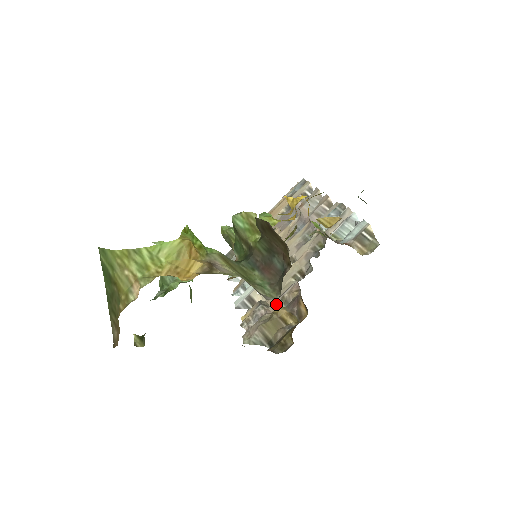
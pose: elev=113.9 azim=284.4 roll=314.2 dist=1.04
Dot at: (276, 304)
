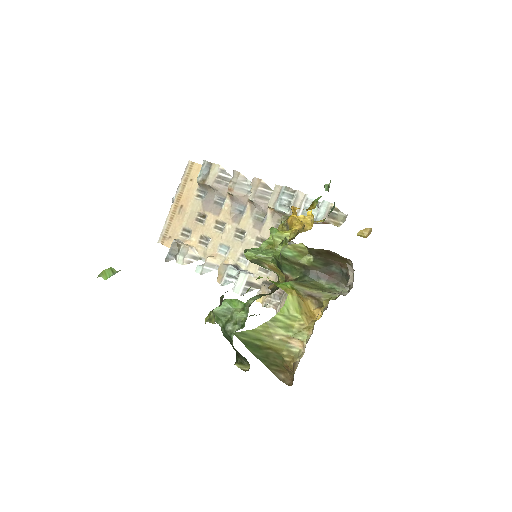
Dot at: occluded
